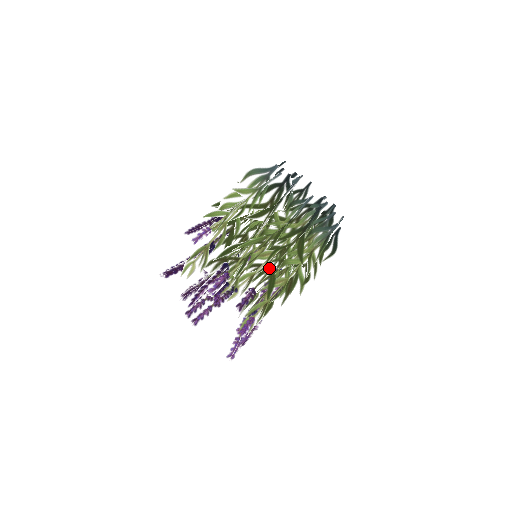
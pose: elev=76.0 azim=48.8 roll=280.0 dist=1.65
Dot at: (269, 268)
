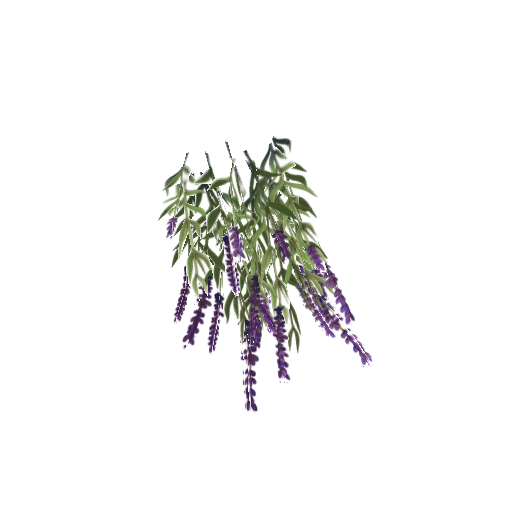
Dot at: (265, 209)
